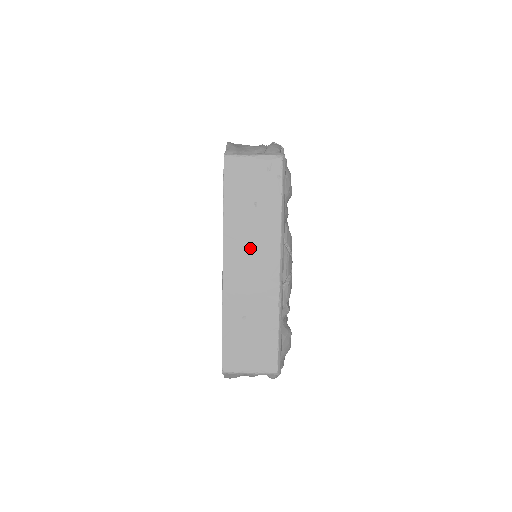
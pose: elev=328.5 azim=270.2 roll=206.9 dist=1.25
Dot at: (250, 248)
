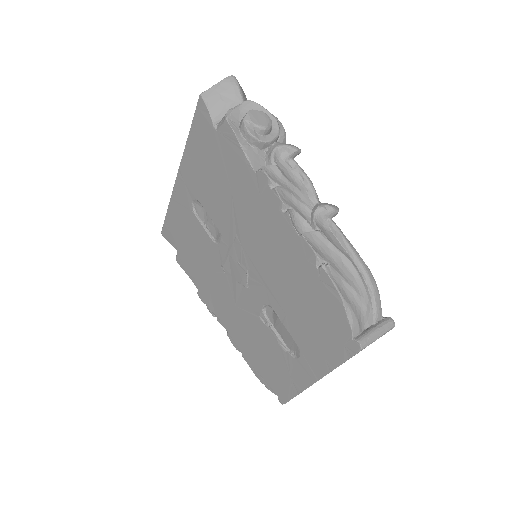
Dot at: occluded
